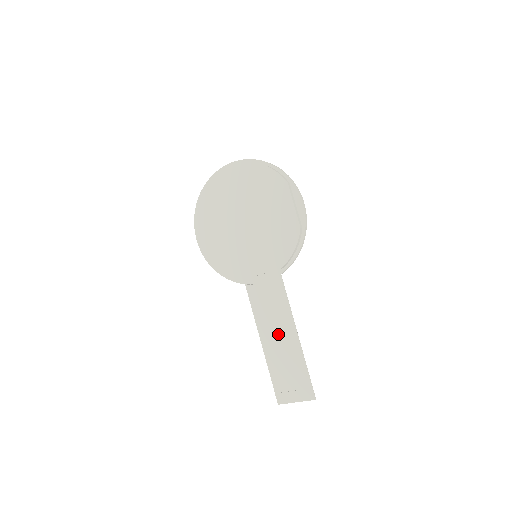
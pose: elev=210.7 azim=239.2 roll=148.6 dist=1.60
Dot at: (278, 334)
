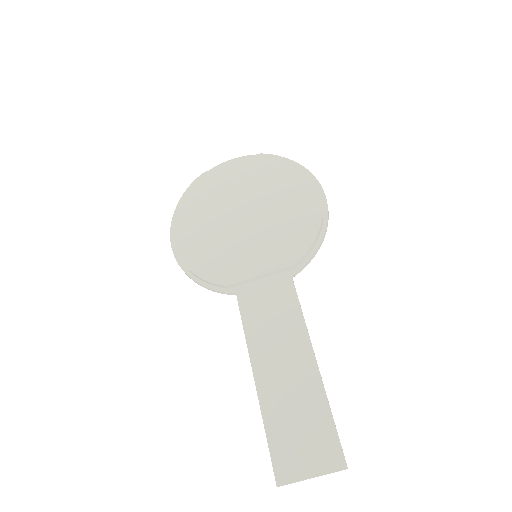
Dot at: (283, 360)
